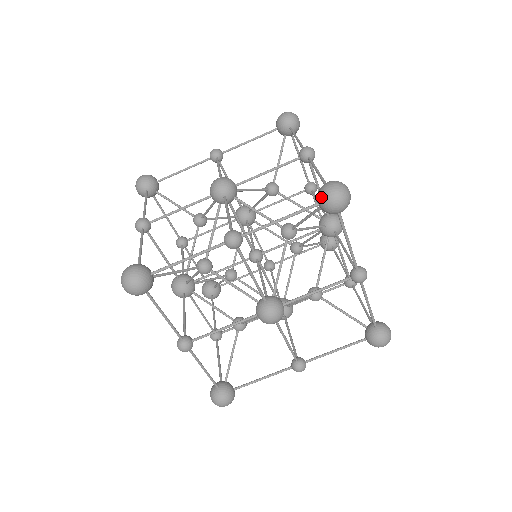
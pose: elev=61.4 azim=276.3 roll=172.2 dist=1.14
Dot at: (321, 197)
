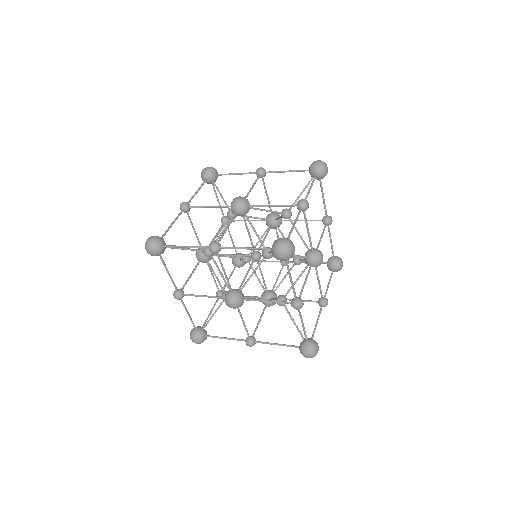
Dot at: occluded
